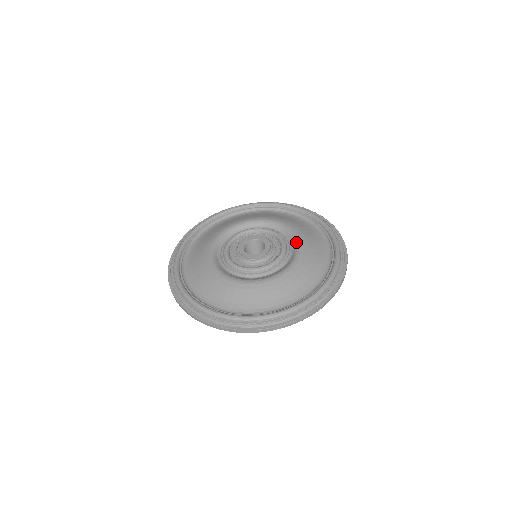
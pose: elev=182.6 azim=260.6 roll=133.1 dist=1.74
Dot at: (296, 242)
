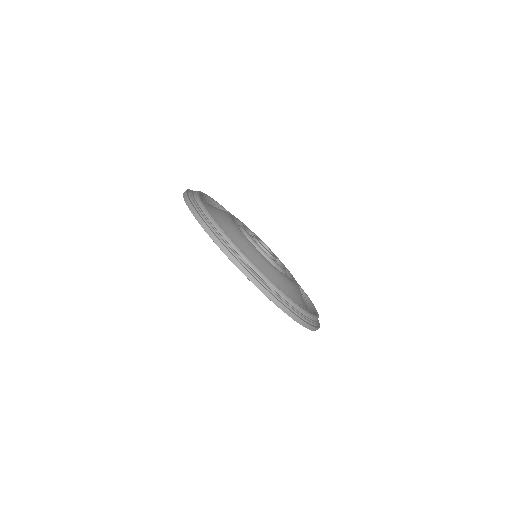
Dot at: (287, 269)
